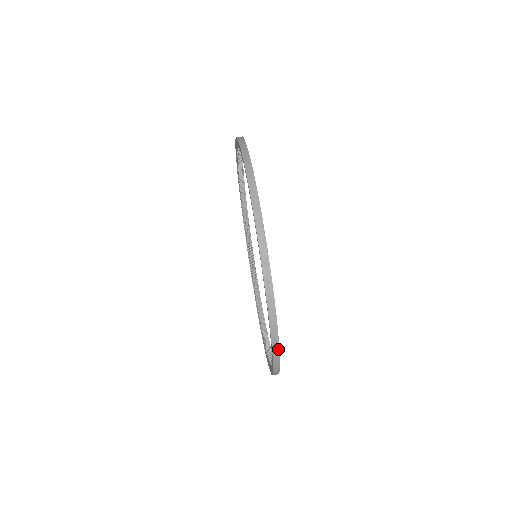
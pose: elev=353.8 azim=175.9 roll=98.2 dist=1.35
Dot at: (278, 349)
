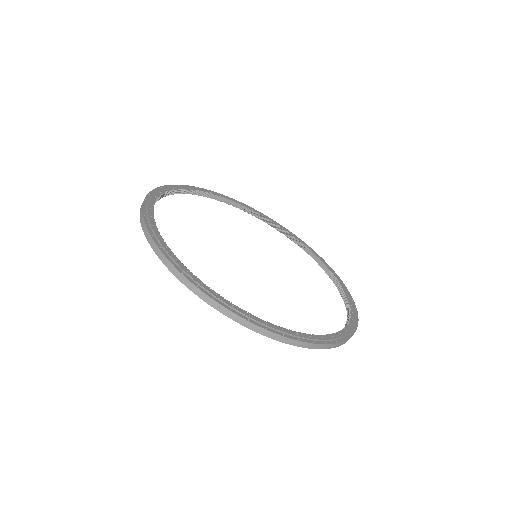
Dot at: (190, 283)
